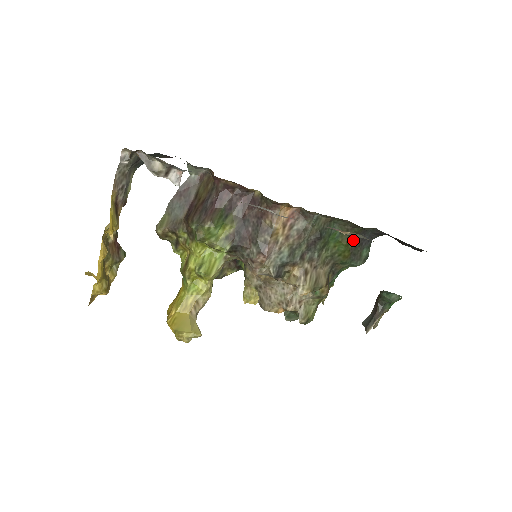
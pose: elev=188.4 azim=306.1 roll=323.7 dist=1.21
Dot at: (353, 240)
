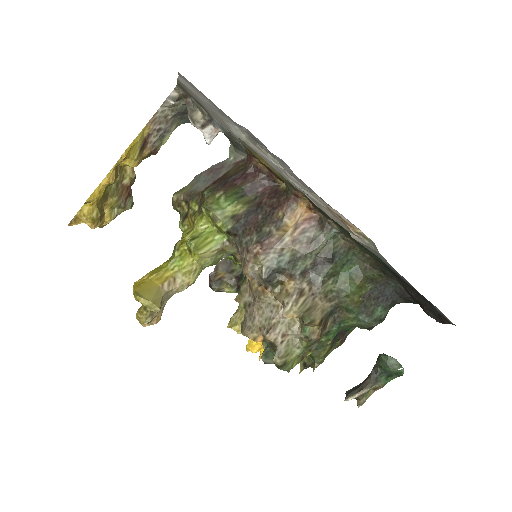
Dot at: (369, 286)
